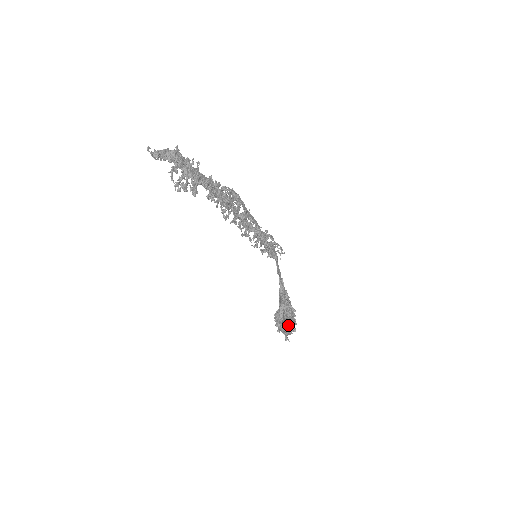
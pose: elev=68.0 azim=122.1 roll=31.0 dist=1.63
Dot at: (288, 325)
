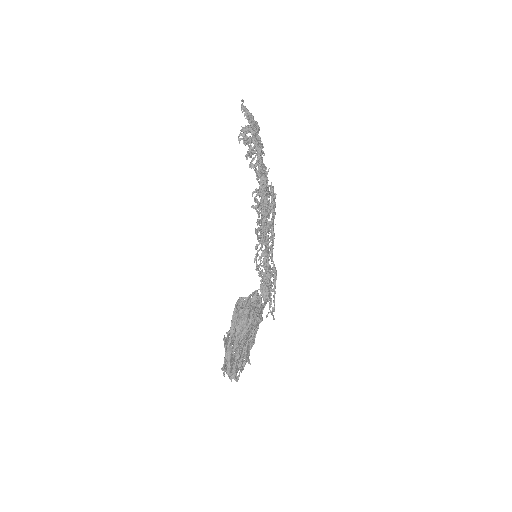
Dot at: (234, 363)
